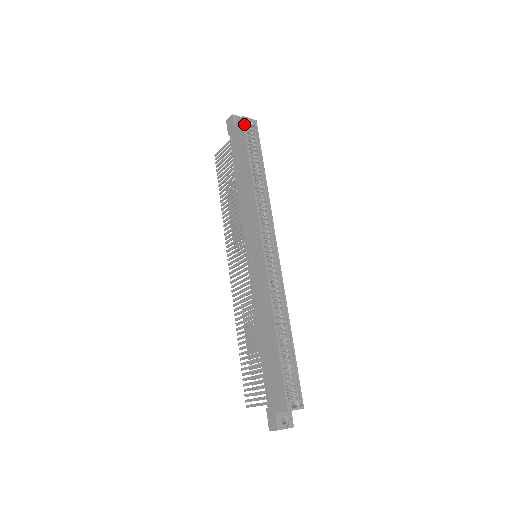
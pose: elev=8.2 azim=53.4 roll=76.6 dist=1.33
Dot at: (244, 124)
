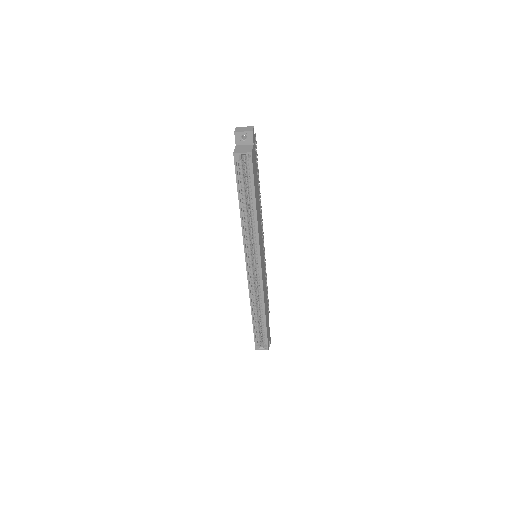
Dot at: (234, 162)
